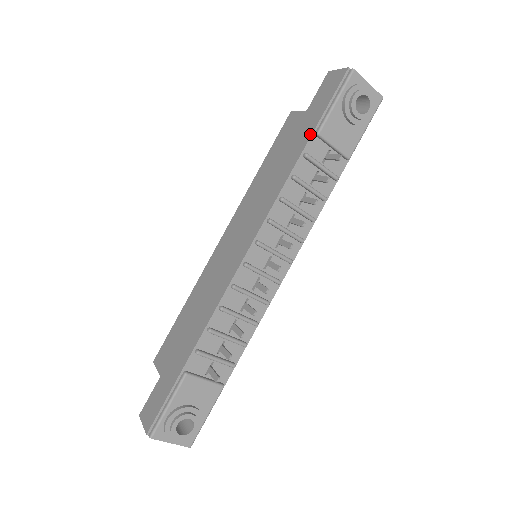
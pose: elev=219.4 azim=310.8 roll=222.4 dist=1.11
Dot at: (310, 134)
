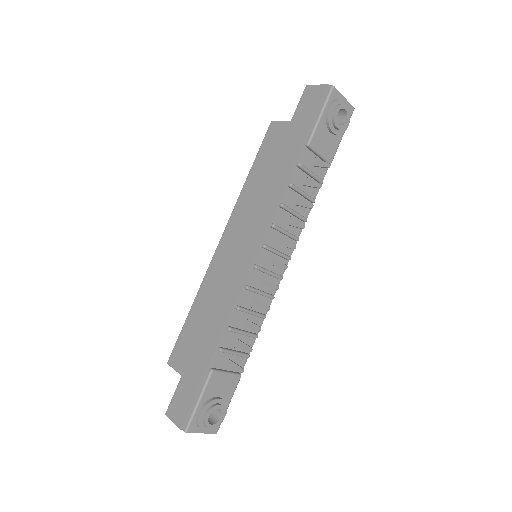
Dot at: (301, 145)
